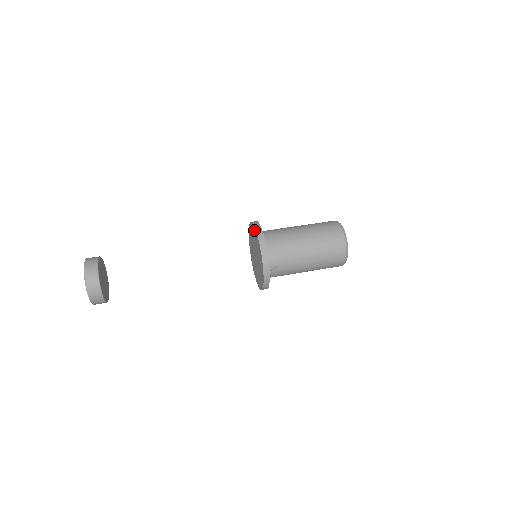
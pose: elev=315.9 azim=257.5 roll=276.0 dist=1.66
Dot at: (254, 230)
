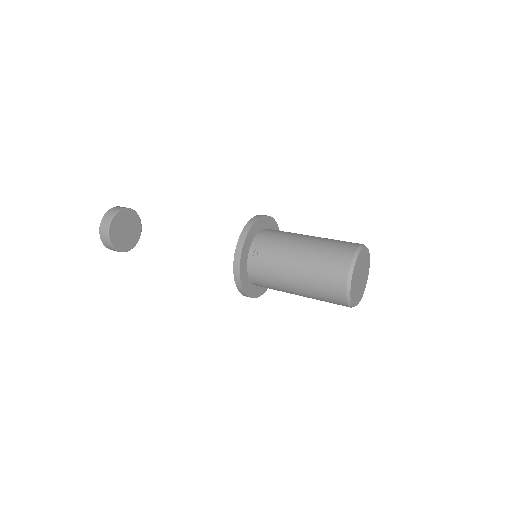
Dot at: occluded
